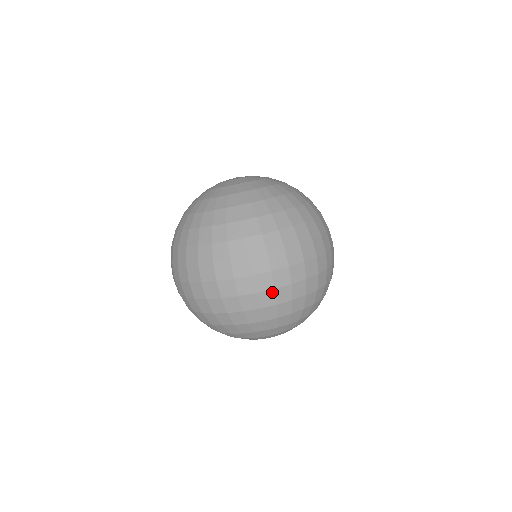
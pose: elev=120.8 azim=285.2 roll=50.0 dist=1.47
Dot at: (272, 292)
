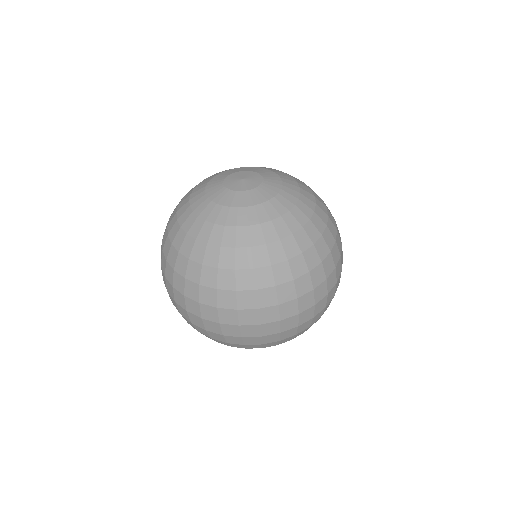
Dot at: (258, 338)
